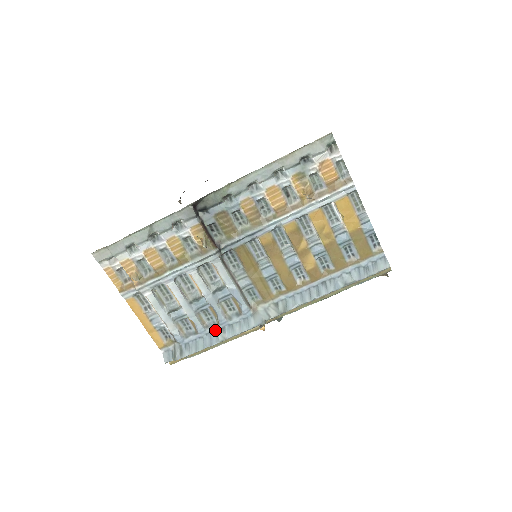
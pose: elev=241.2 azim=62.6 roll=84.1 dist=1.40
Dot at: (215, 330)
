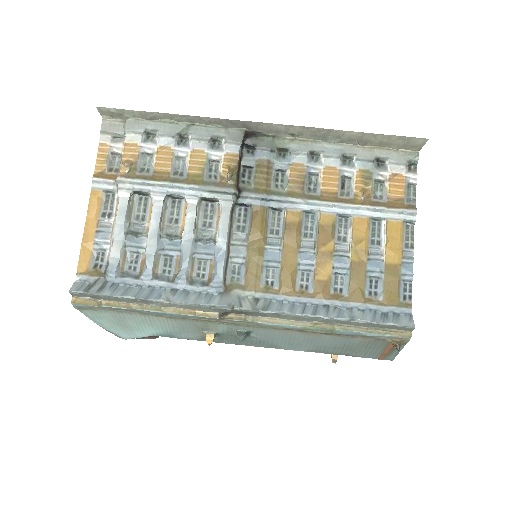
Dot at: (163, 287)
